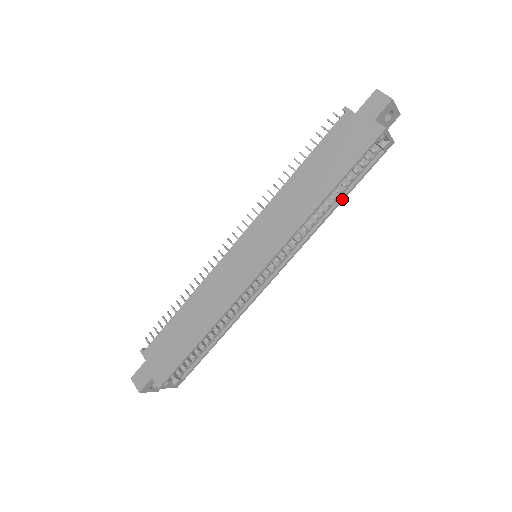
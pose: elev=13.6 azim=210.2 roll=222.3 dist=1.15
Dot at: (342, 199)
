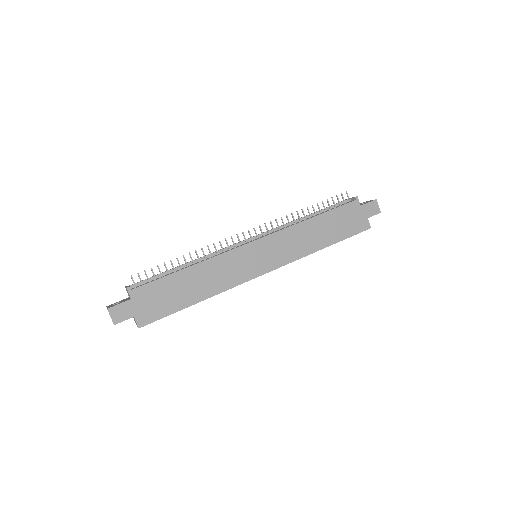
Dot at: occluded
